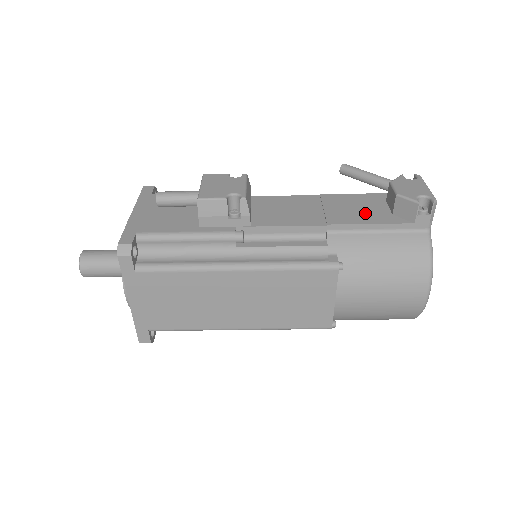
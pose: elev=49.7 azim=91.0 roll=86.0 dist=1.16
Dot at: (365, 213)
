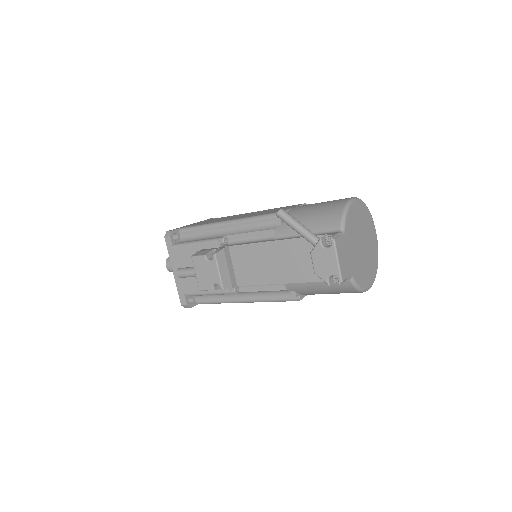
Dot at: (302, 268)
